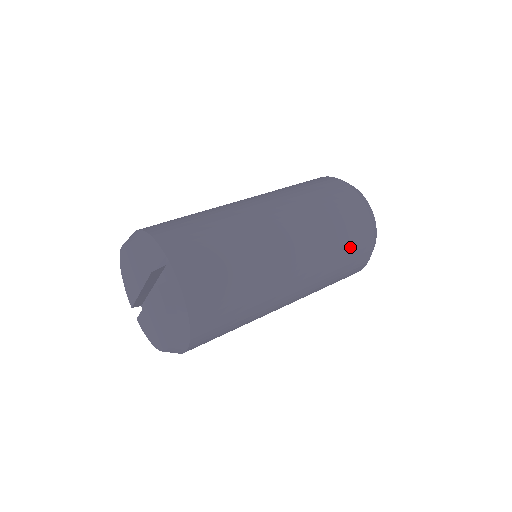
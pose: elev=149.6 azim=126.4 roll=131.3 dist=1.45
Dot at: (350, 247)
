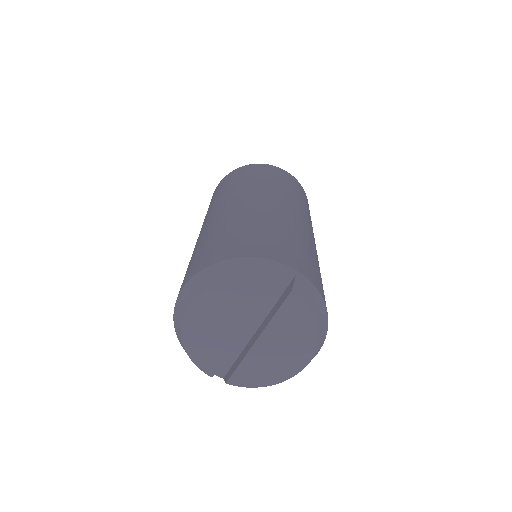
Dot at: (307, 205)
